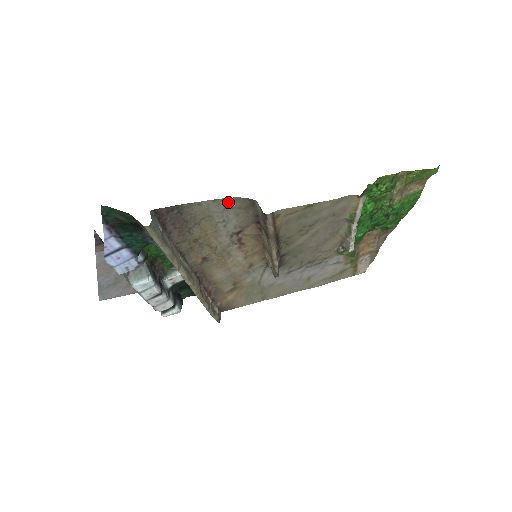
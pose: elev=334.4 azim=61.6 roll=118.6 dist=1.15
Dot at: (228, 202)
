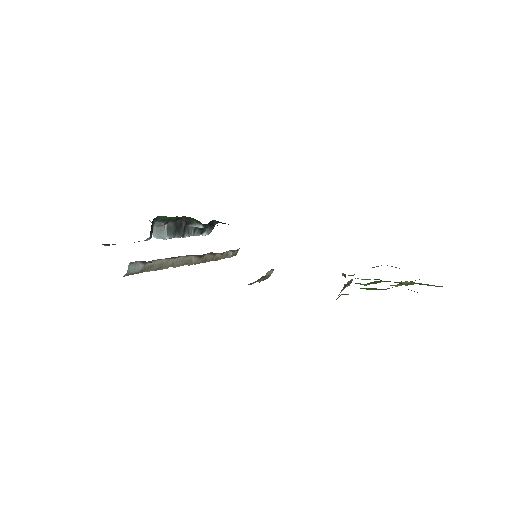
Dot at: occluded
